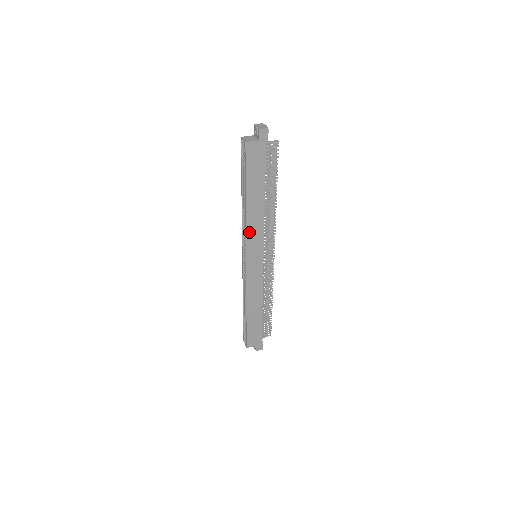
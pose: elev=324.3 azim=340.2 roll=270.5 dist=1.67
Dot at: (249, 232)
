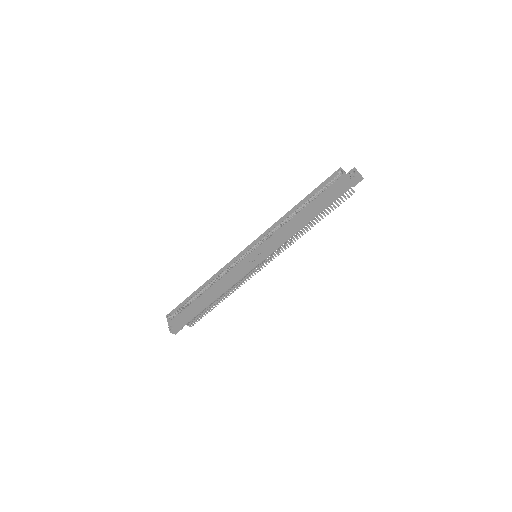
Dot at: (277, 235)
